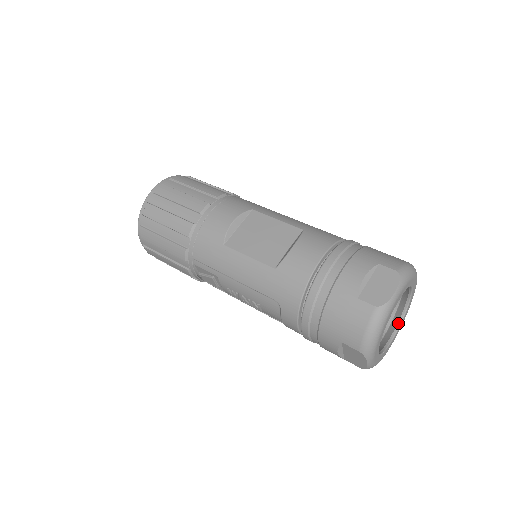
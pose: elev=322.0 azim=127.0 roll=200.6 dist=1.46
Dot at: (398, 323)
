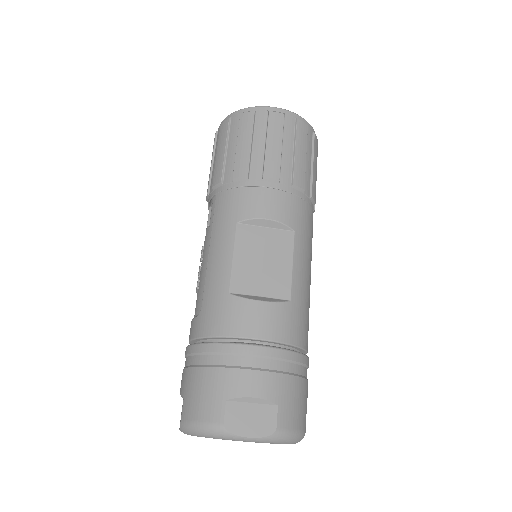
Dot at: occluded
